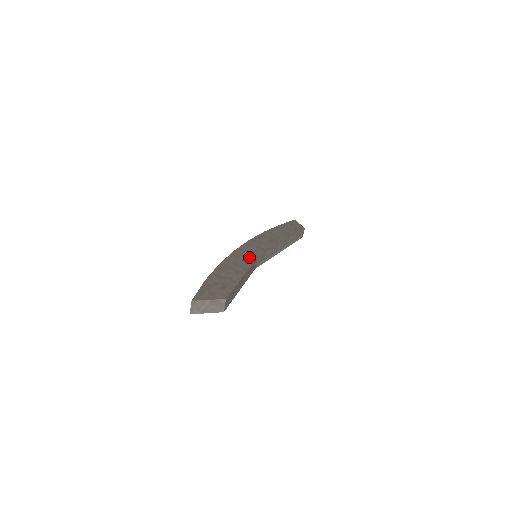
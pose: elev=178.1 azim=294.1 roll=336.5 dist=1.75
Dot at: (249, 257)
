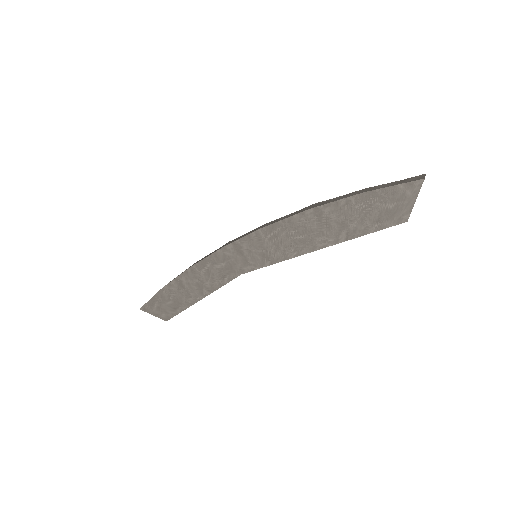
Dot at: (231, 270)
